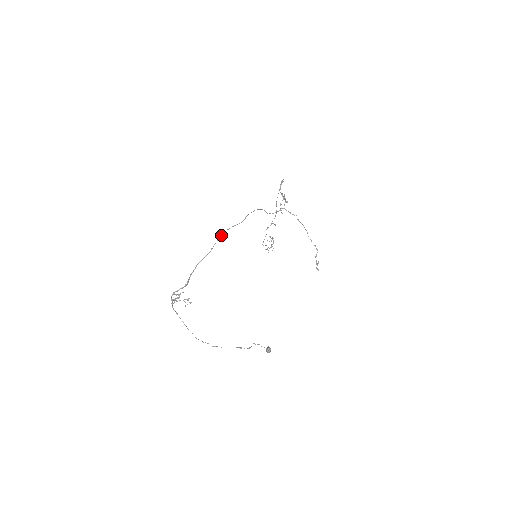
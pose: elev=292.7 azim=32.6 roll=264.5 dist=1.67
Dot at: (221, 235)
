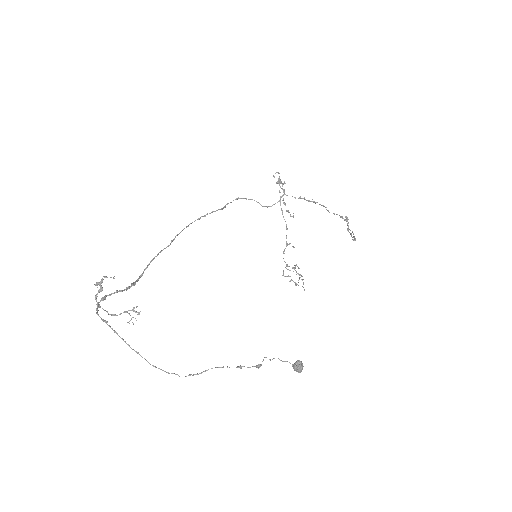
Dot at: occluded
